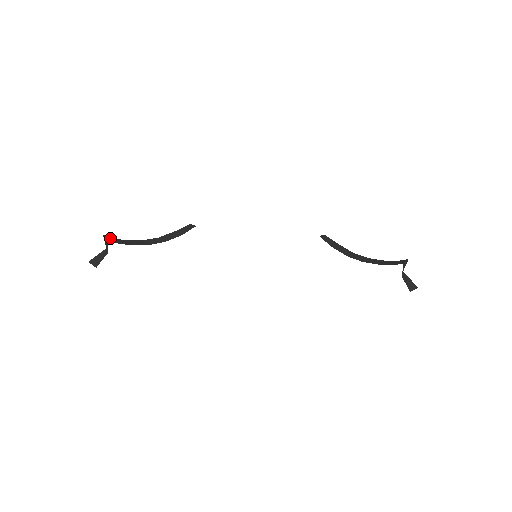
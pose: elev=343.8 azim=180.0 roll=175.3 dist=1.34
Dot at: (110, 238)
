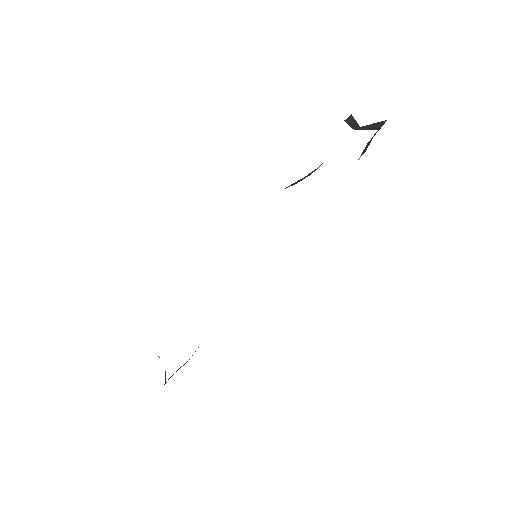
Dot at: occluded
